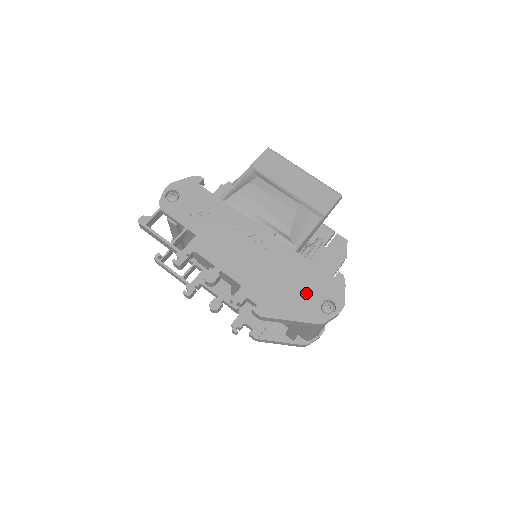
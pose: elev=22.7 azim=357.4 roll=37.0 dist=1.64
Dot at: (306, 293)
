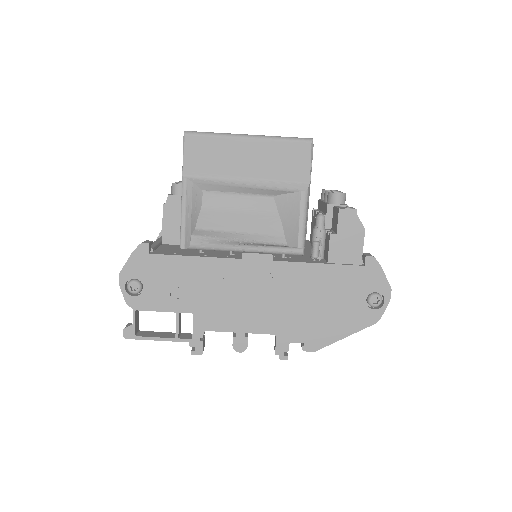
Dot at: (345, 301)
